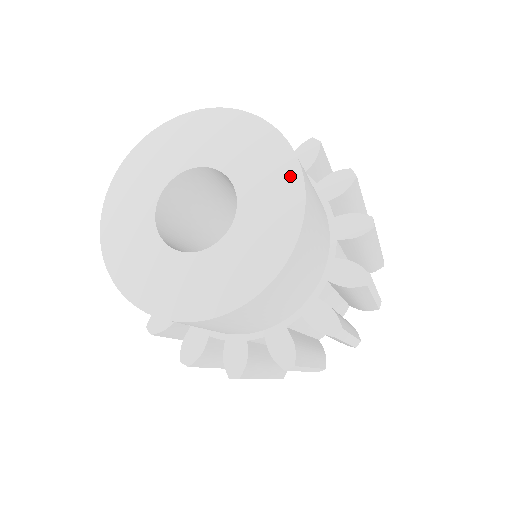
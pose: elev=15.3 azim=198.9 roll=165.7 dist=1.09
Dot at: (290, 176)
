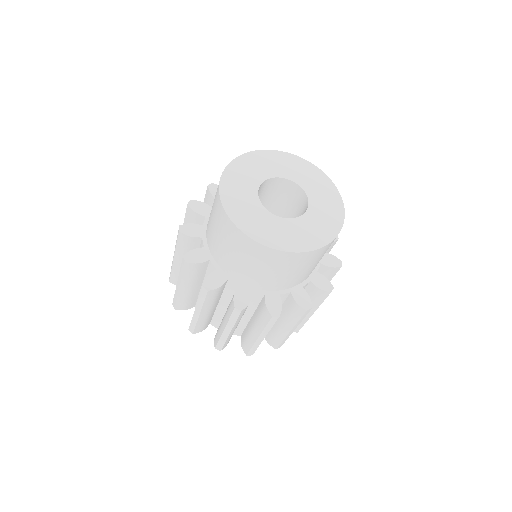
Dot at: (319, 174)
